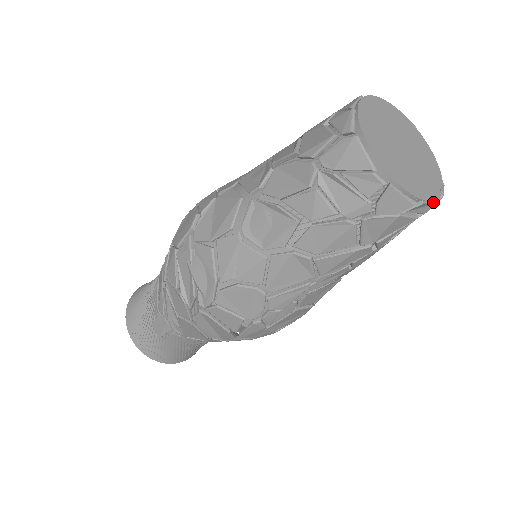
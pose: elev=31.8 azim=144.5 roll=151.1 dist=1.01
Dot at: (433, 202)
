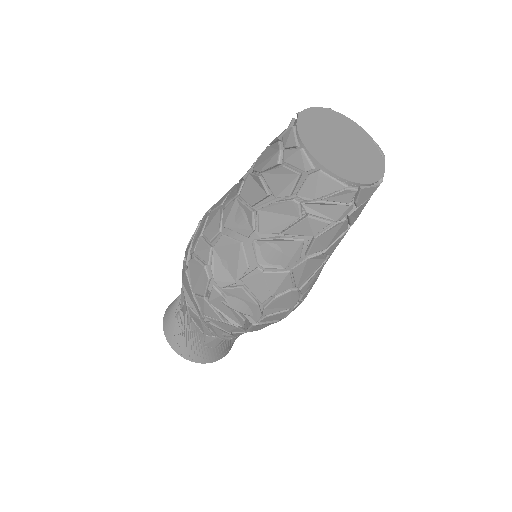
Dot at: (384, 169)
